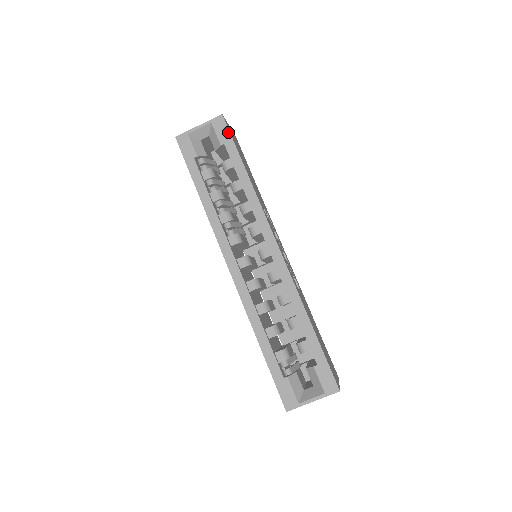
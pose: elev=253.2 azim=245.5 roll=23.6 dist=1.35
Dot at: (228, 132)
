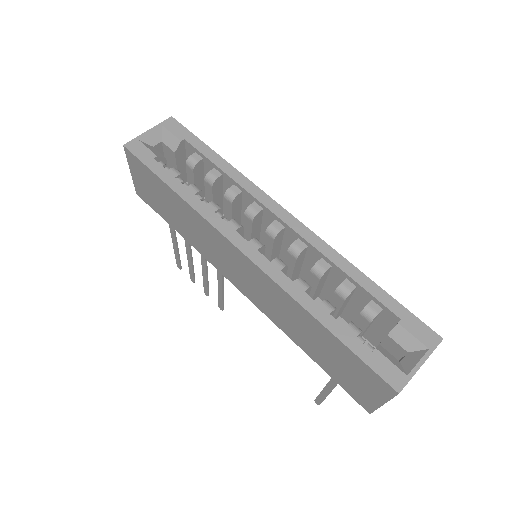
Dot at: (185, 129)
